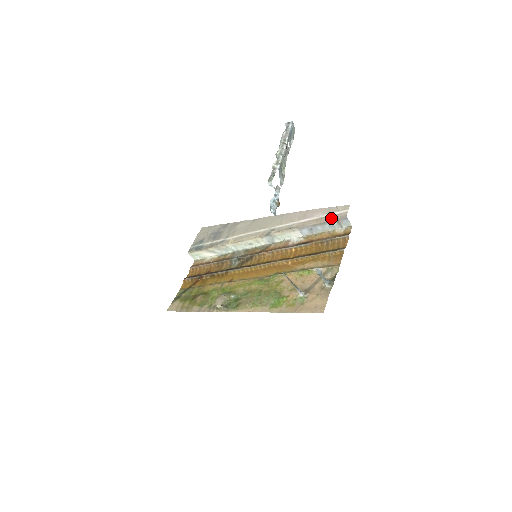
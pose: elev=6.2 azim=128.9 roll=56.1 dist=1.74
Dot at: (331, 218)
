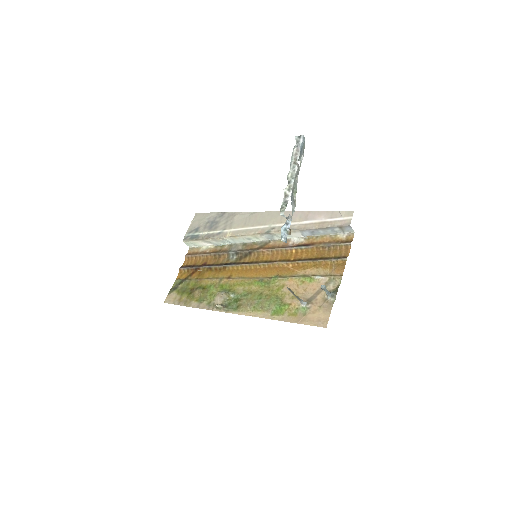
Dot at: (334, 224)
